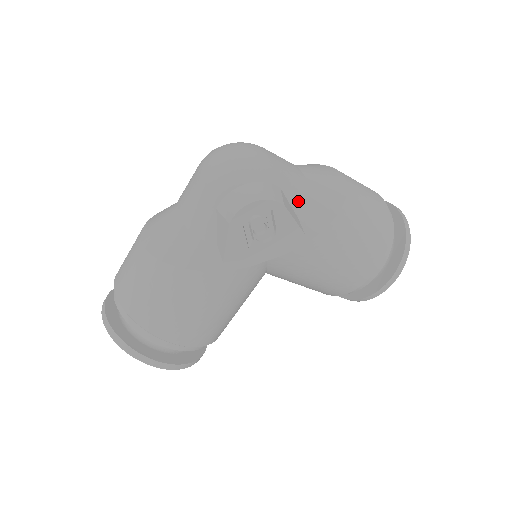
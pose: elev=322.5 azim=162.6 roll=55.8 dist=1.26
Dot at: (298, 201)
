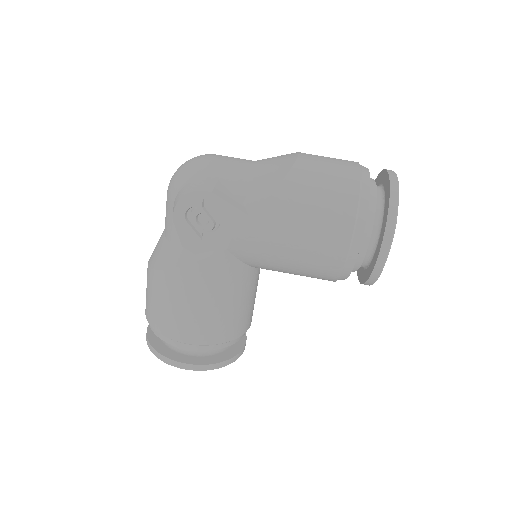
Dot at: (240, 188)
